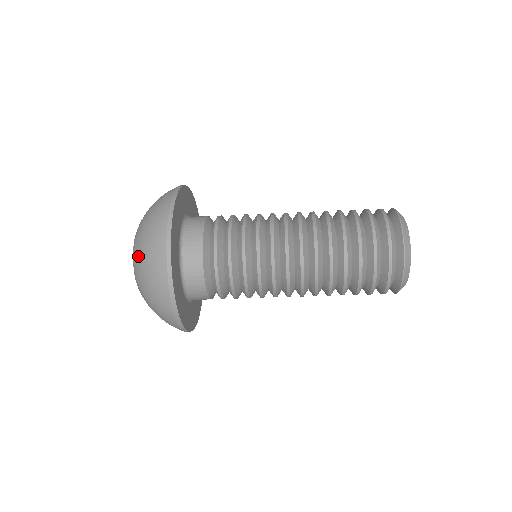
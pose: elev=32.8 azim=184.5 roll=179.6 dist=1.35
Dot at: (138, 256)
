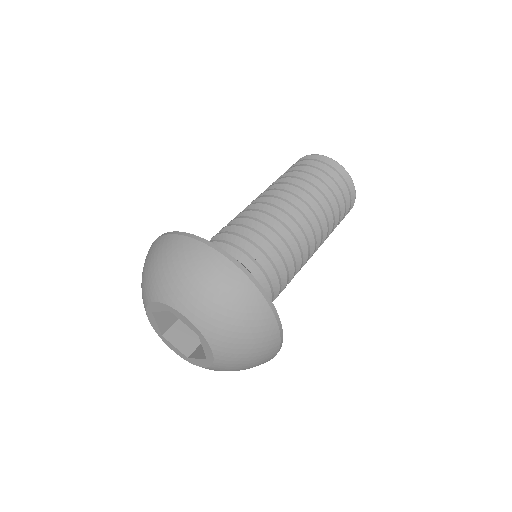
Dot at: (221, 325)
